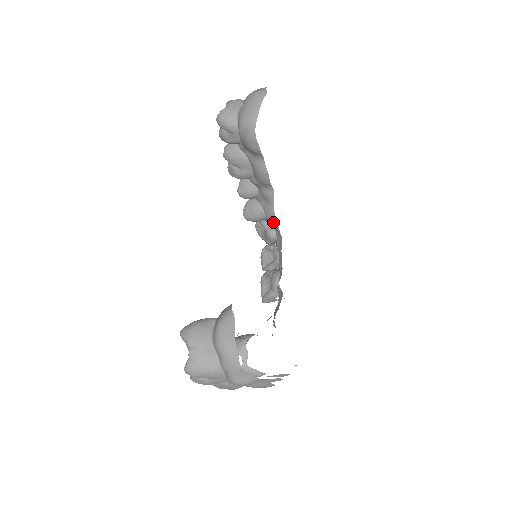
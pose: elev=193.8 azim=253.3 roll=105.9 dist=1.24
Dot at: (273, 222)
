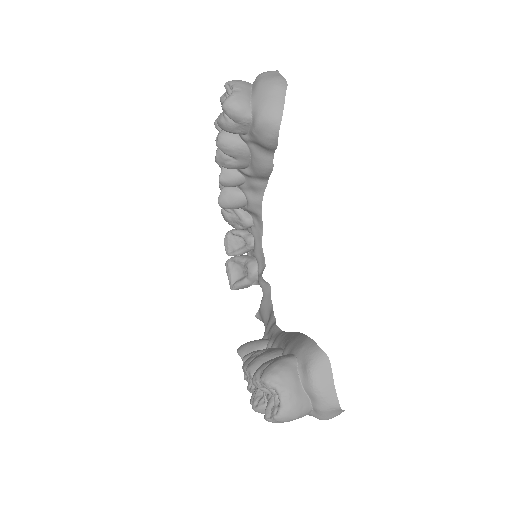
Dot at: (257, 212)
